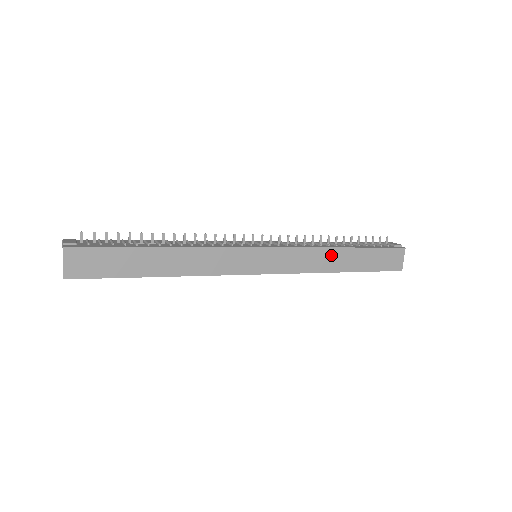
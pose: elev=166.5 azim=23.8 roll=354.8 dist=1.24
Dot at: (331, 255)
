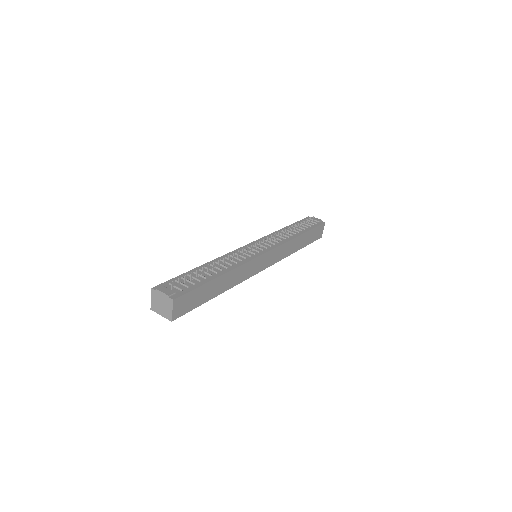
Dot at: (295, 242)
